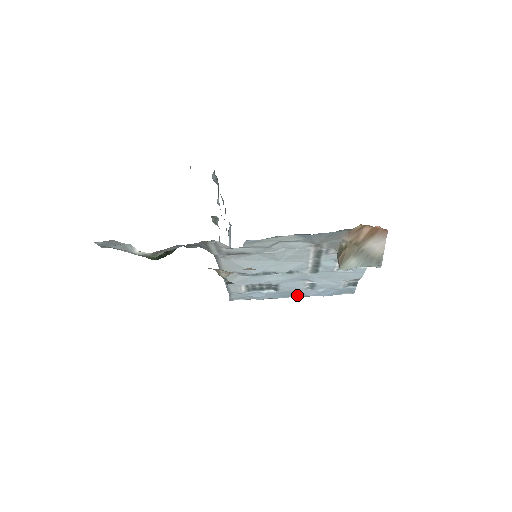
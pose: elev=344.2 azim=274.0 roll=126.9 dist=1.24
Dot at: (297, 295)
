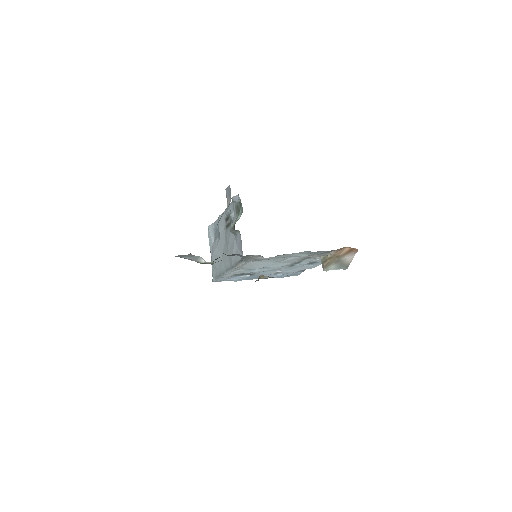
Dot at: occluded
